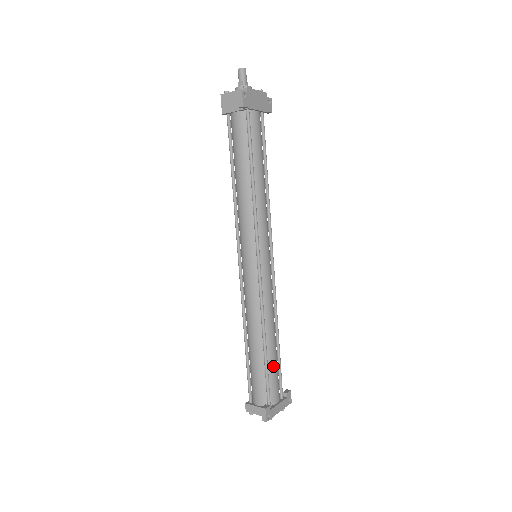
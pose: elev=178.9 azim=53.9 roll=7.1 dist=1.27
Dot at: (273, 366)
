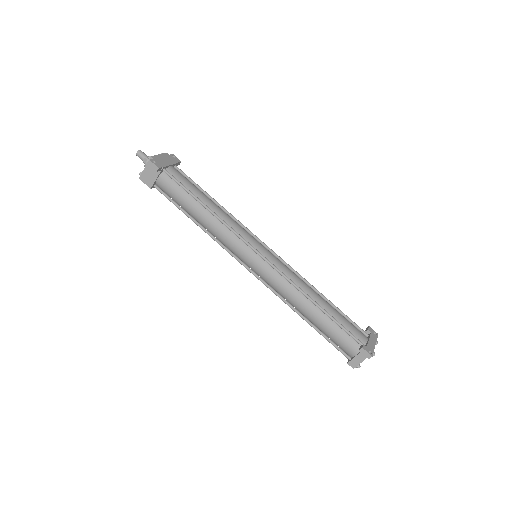
Dot at: (339, 317)
